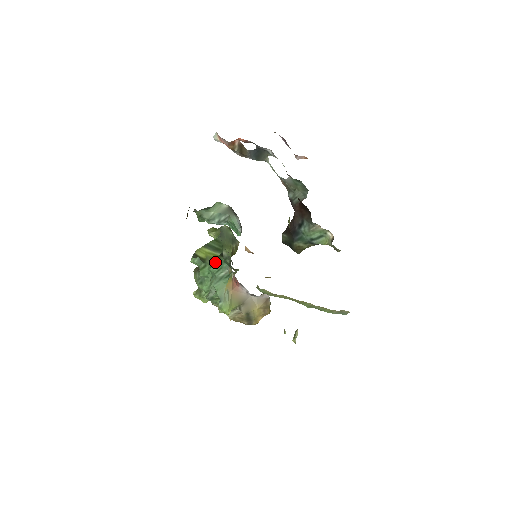
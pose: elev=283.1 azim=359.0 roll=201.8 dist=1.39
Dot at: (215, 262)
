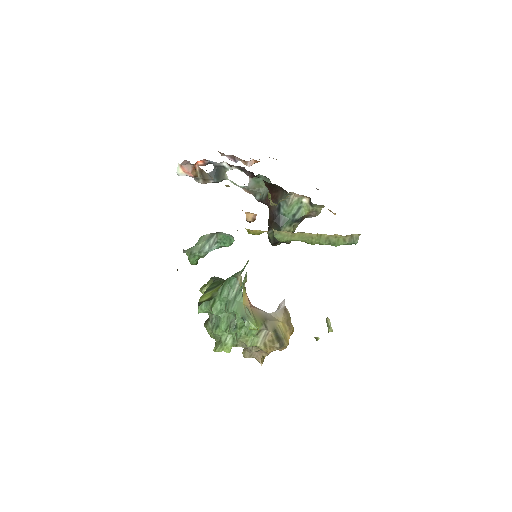
Dot at: (222, 287)
